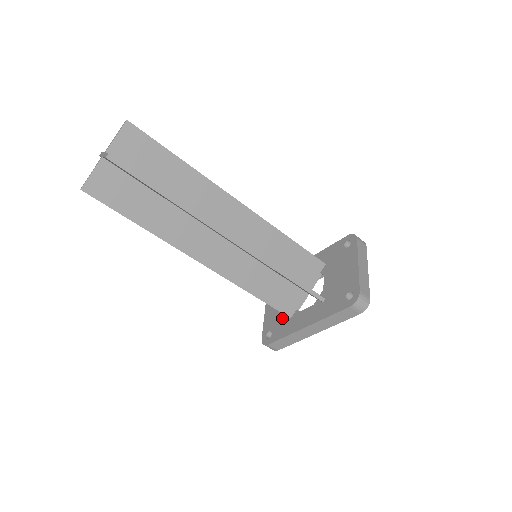
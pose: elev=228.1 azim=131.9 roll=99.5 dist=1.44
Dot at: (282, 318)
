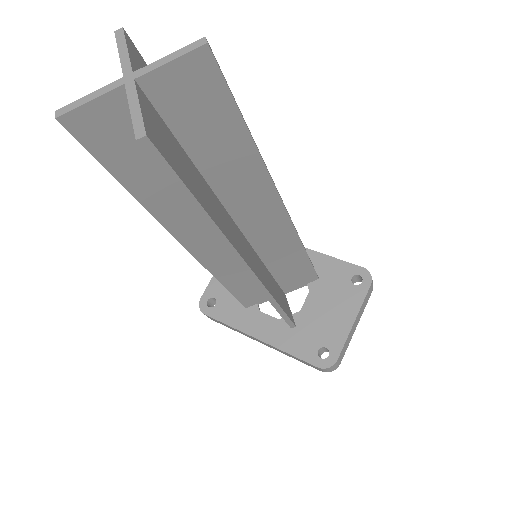
Dot at: occluded
